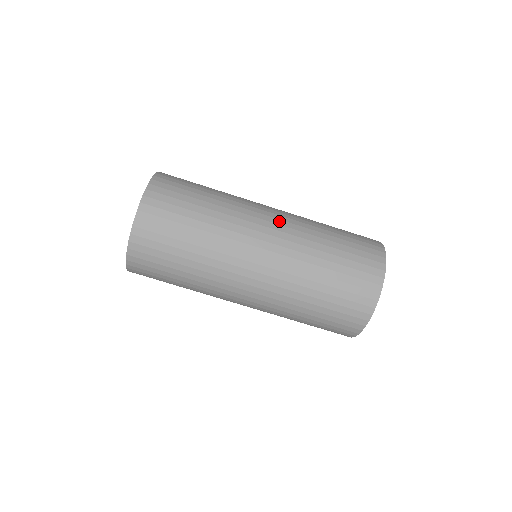
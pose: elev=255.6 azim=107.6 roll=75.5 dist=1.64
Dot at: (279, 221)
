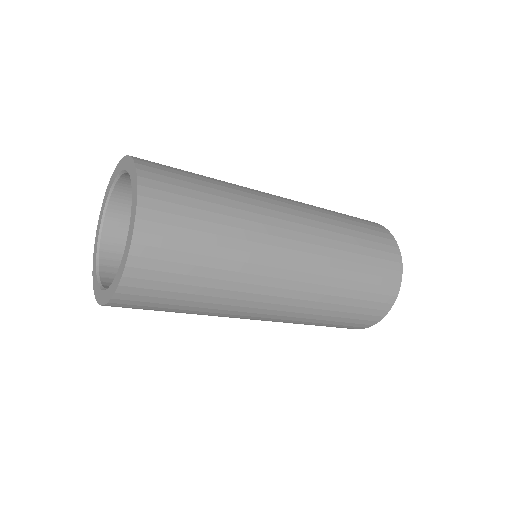
Dot at: (299, 275)
